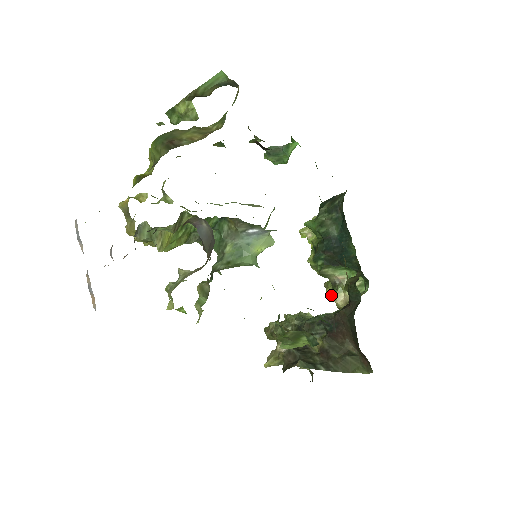
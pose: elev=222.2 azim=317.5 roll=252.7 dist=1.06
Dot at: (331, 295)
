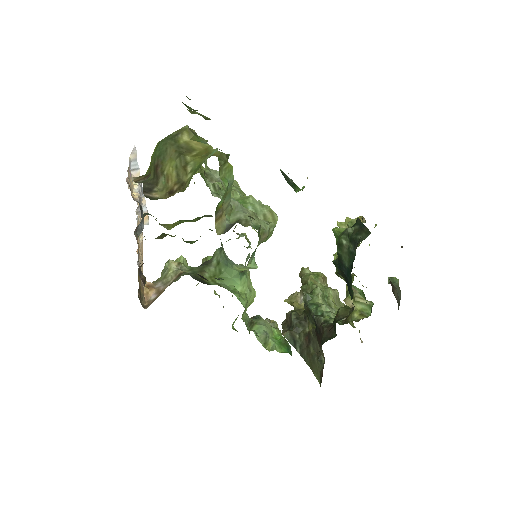
Dot at: (346, 292)
